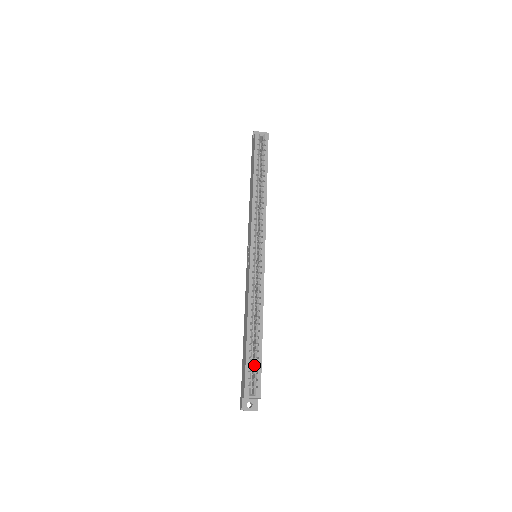
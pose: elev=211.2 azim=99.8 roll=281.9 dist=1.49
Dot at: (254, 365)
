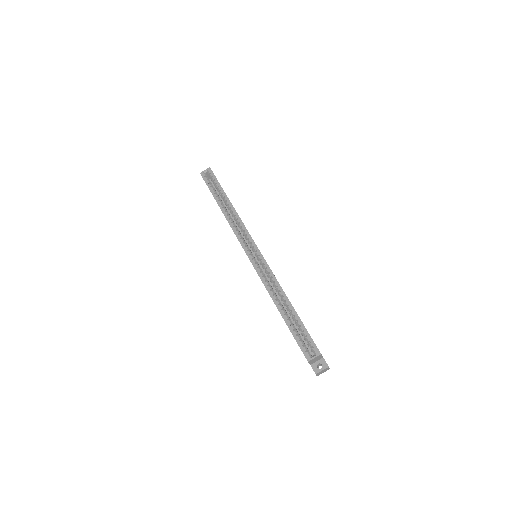
Dot at: occluded
